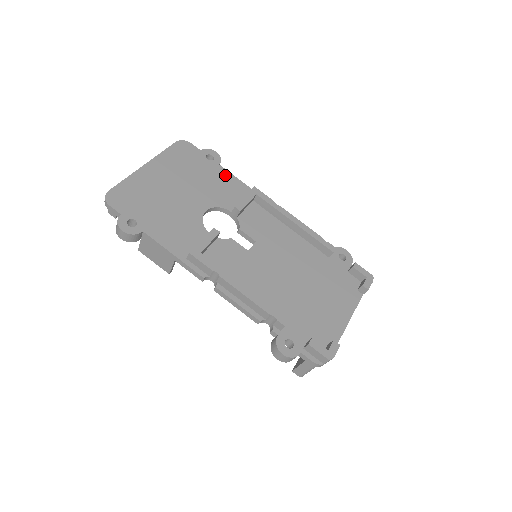
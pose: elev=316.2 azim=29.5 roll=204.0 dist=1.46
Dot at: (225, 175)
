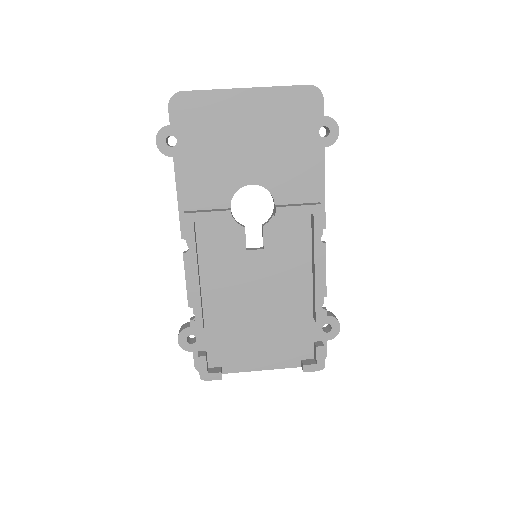
Dot at: (316, 164)
